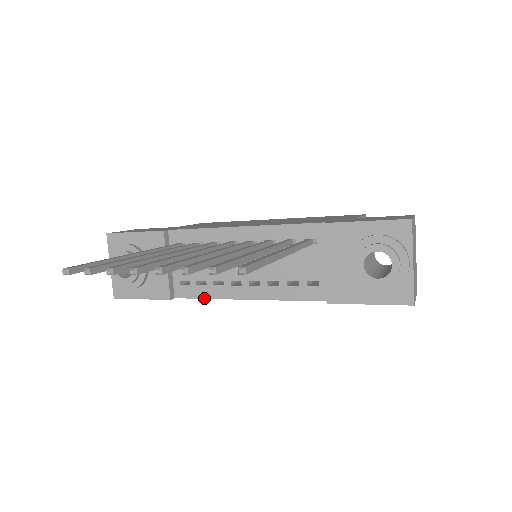
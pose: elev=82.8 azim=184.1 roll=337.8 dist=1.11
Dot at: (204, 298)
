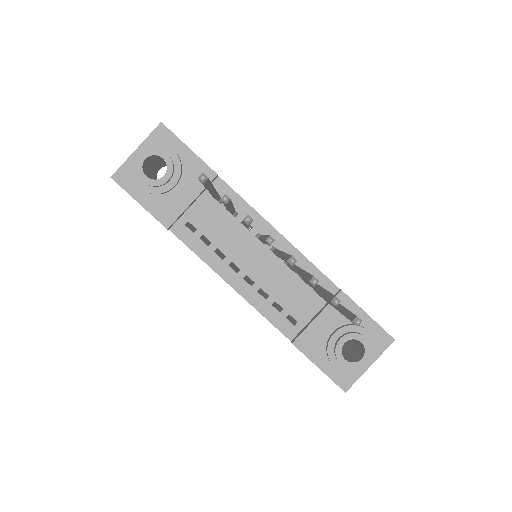
Dot at: (196, 253)
